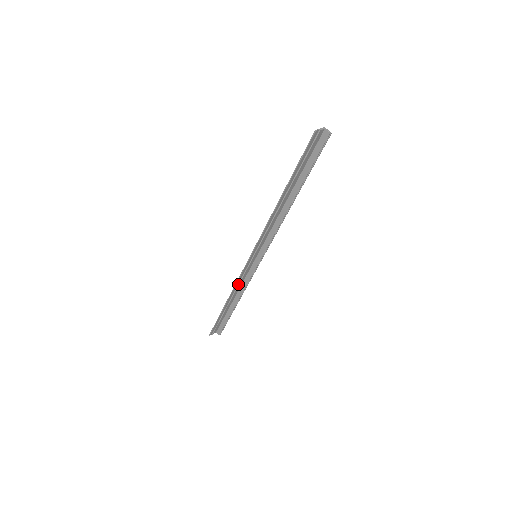
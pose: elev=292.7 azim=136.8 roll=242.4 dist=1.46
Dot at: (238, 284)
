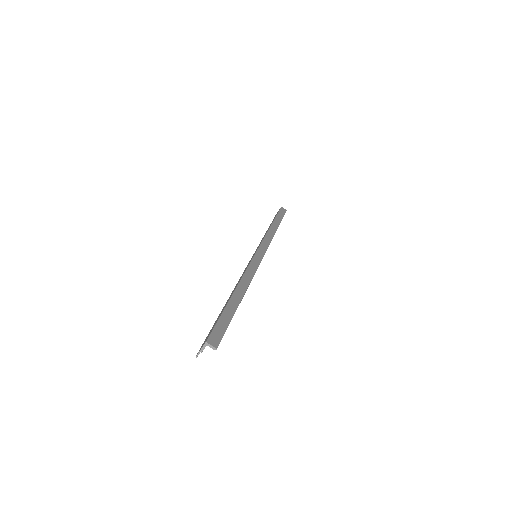
Dot at: occluded
